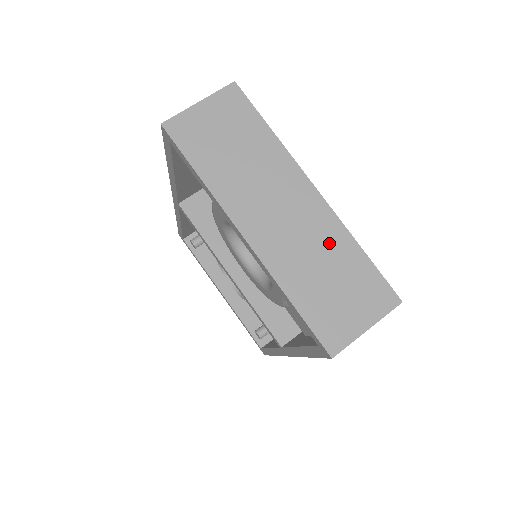
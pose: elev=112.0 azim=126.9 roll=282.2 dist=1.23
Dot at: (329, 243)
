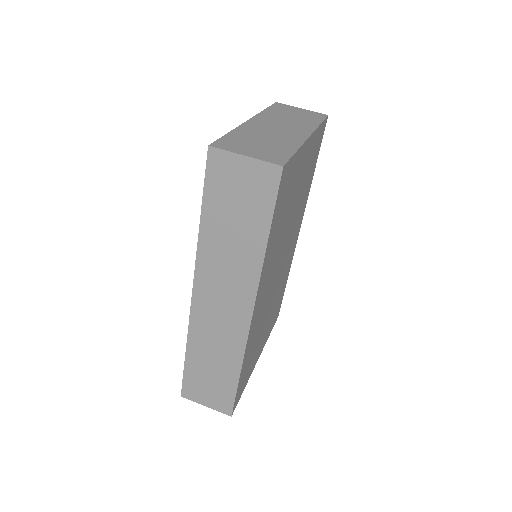
Dot at: (283, 141)
